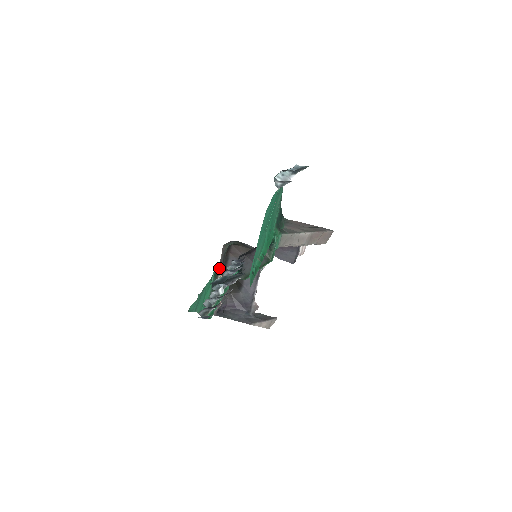
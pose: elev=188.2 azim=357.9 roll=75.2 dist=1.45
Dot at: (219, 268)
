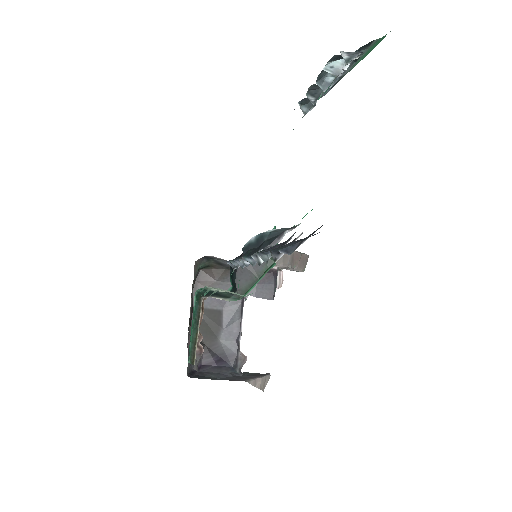
Dot at: (191, 299)
